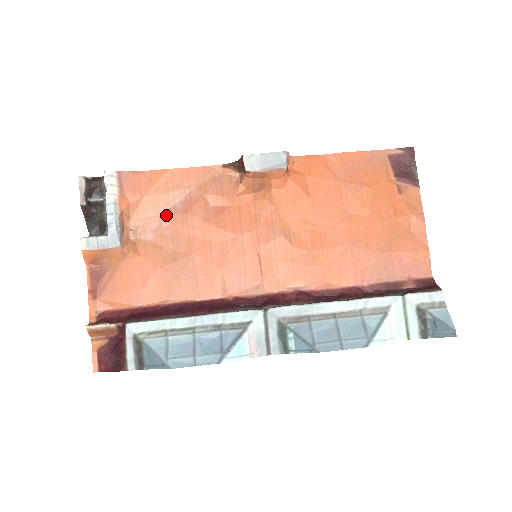
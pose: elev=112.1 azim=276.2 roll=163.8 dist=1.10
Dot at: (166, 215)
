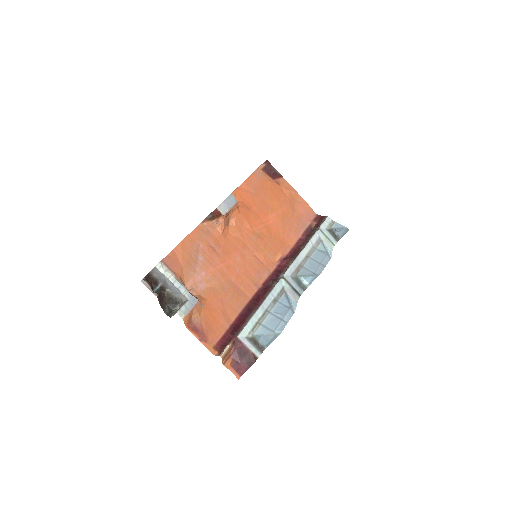
Dot at: (199, 268)
